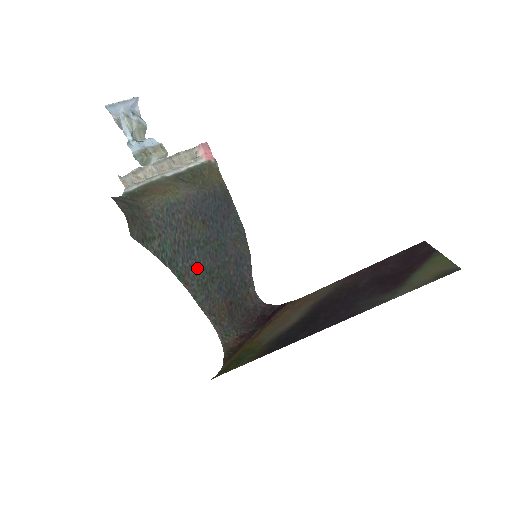
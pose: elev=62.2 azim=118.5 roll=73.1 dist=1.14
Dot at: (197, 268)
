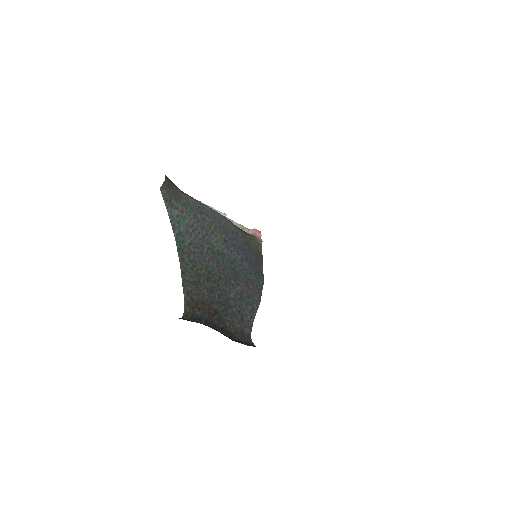
Dot at: (199, 259)
